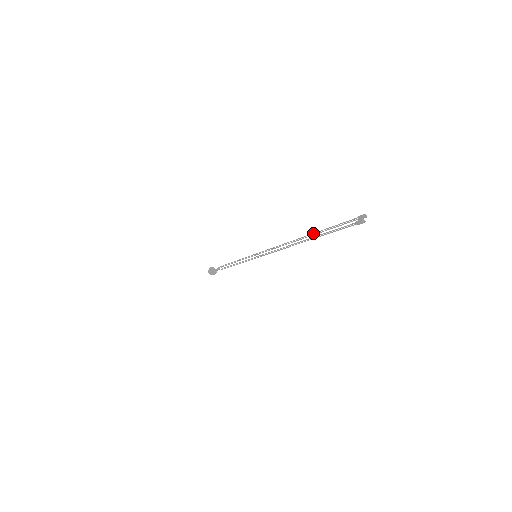
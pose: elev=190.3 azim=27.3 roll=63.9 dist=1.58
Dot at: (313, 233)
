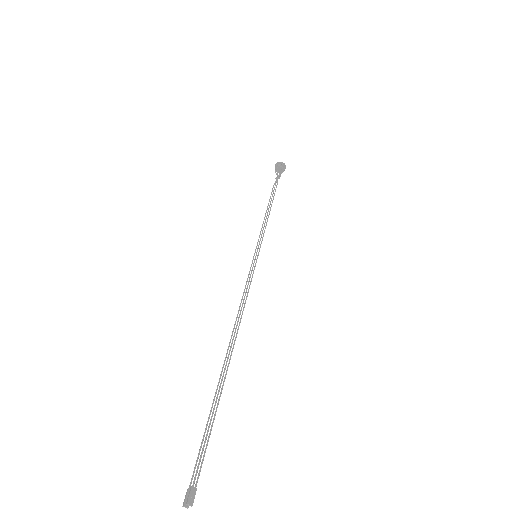
Dot at: occluded
